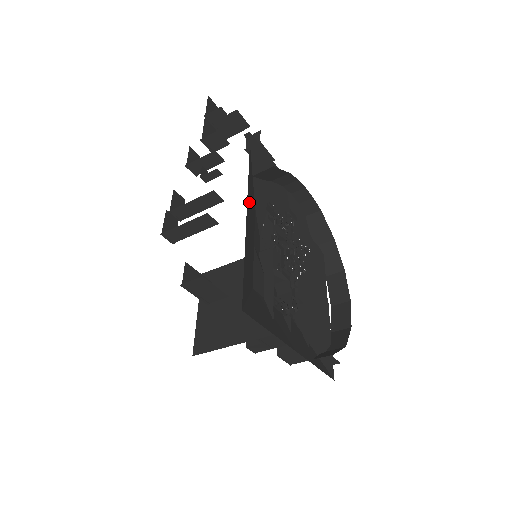
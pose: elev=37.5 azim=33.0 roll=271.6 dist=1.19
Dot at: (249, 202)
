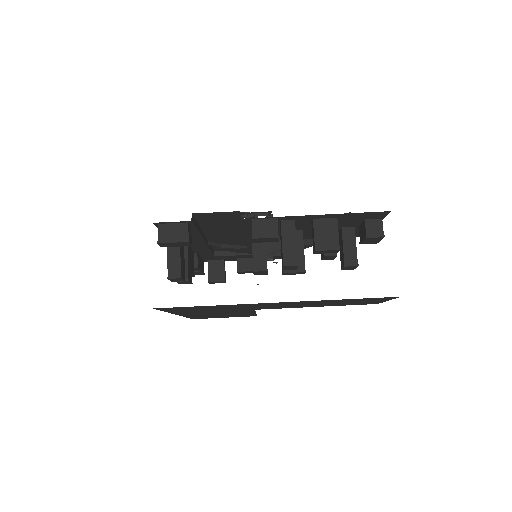
Dot at: occluded
